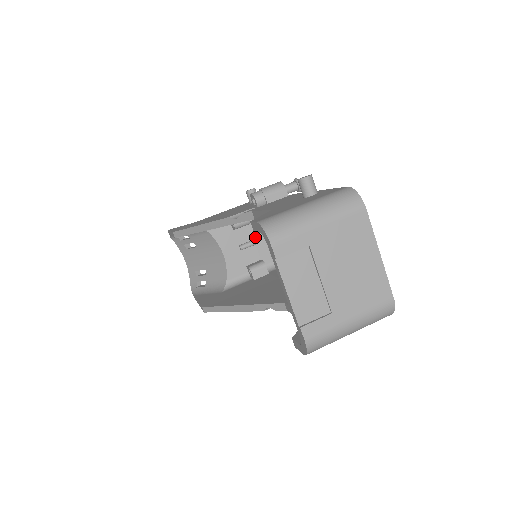
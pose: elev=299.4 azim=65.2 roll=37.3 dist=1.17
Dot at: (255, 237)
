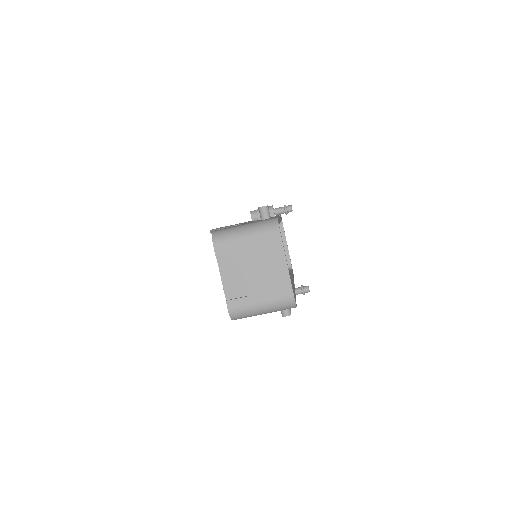
Dot at: occluded
